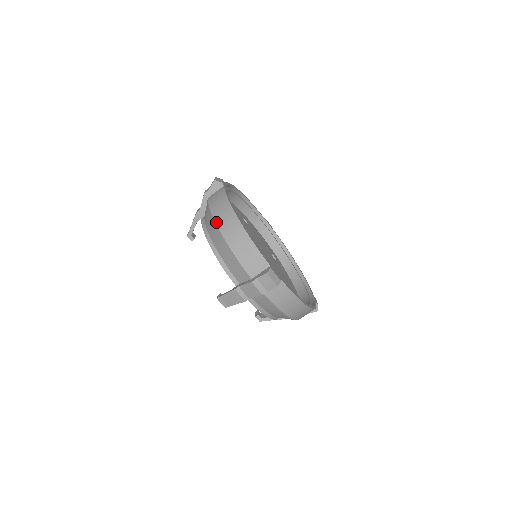
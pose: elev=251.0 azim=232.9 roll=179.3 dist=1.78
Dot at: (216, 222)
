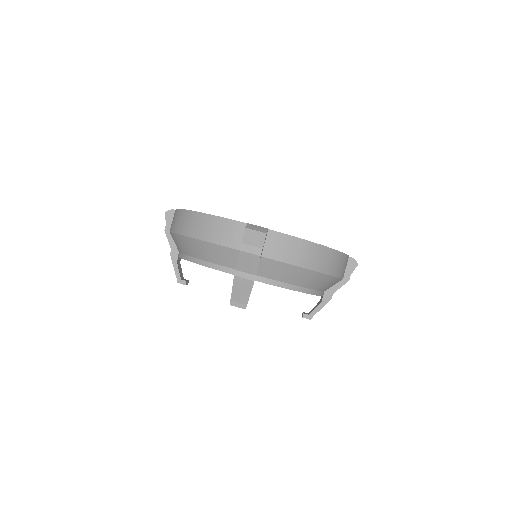
Dot at: (178, 233)
